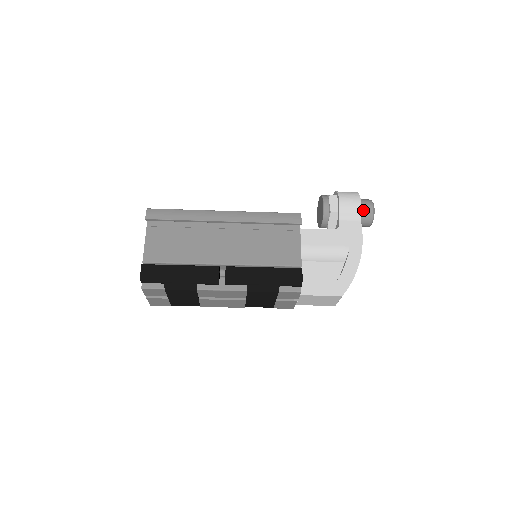
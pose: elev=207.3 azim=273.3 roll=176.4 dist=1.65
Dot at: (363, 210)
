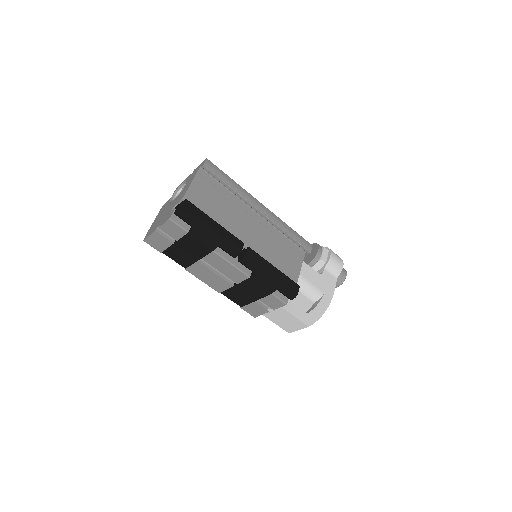
Dot at: (340, 273)
